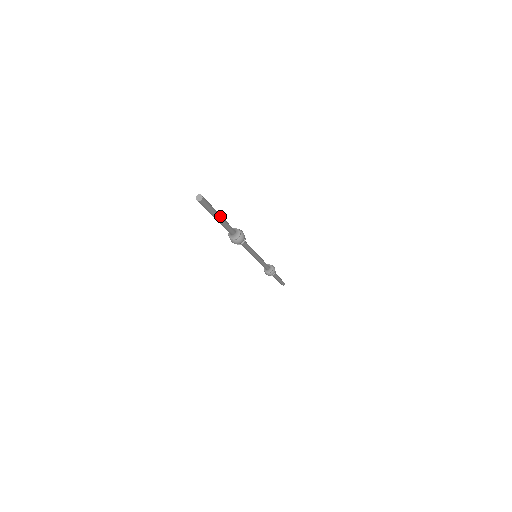
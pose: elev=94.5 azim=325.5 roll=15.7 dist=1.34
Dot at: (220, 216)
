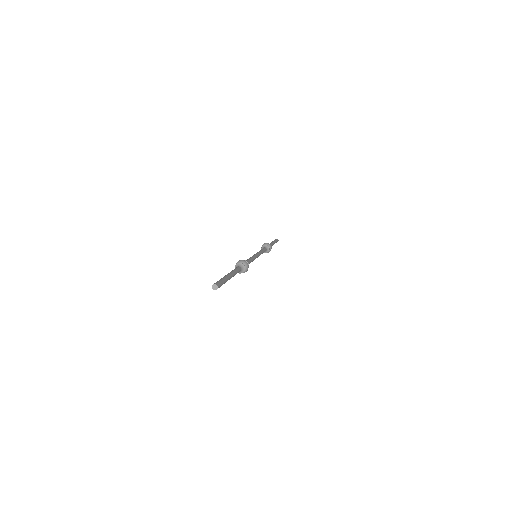
Dot at: (230, 278)
